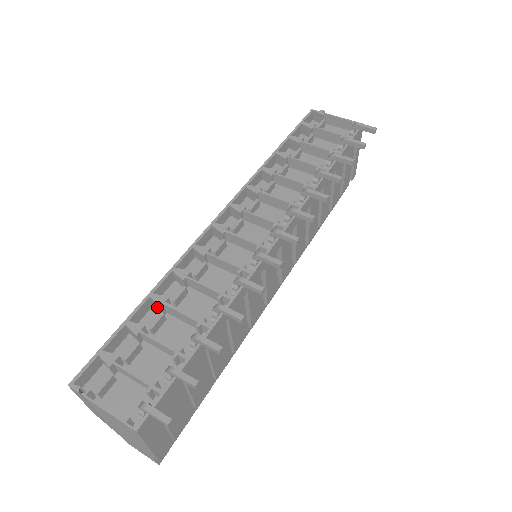
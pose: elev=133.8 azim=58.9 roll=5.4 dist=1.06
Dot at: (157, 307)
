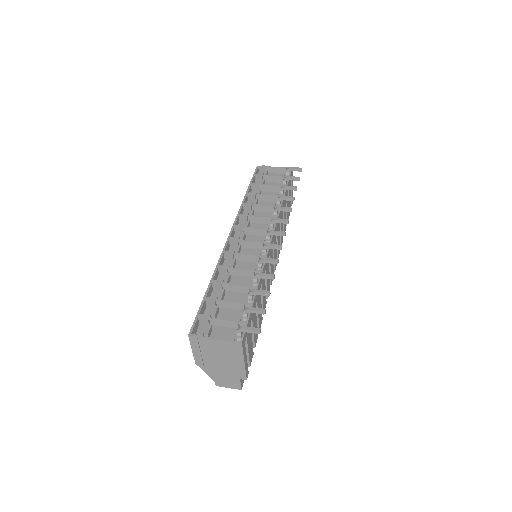
Dot at: (217, 288)
